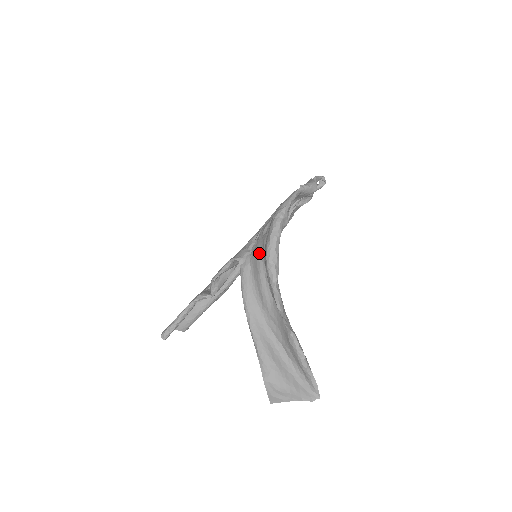
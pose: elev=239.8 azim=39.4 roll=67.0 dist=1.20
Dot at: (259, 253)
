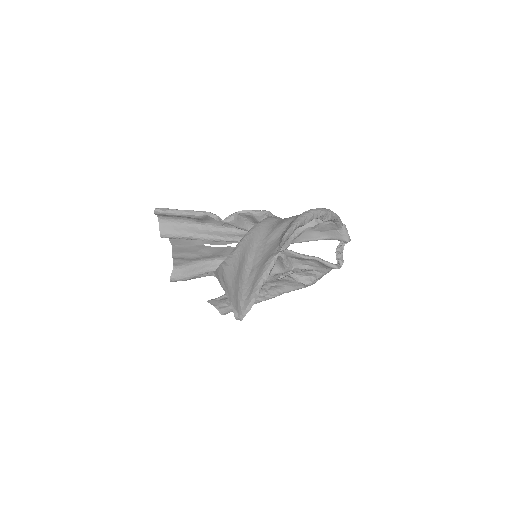
Dot at: (294, 216)
